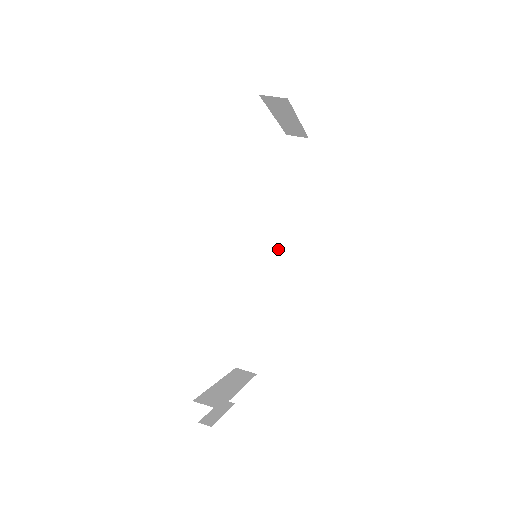
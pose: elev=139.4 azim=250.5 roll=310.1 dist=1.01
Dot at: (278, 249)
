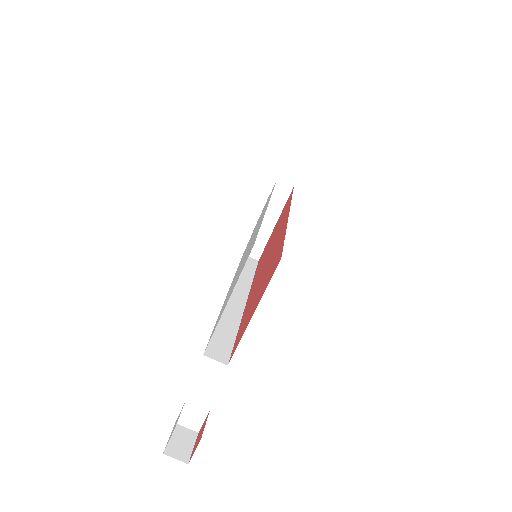
Dot at: occluded
